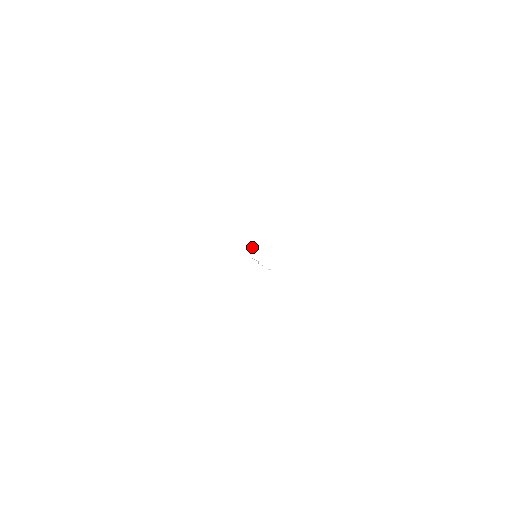
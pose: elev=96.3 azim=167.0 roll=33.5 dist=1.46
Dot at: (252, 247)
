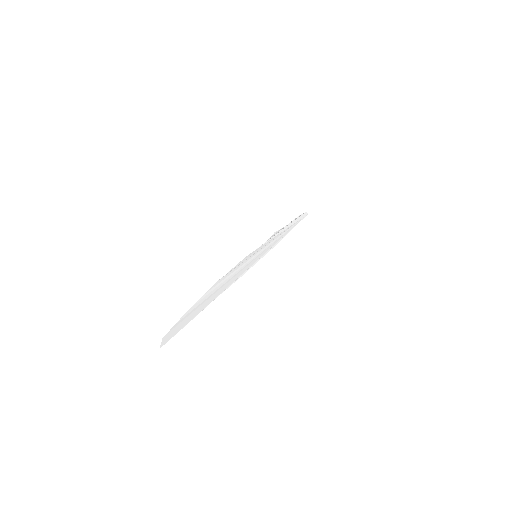
Dot at: (233, 282)
